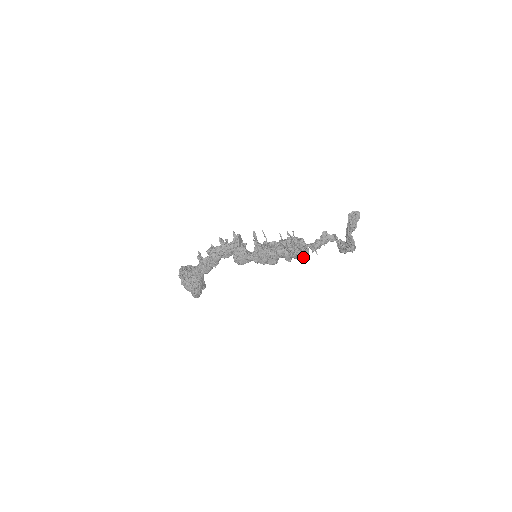
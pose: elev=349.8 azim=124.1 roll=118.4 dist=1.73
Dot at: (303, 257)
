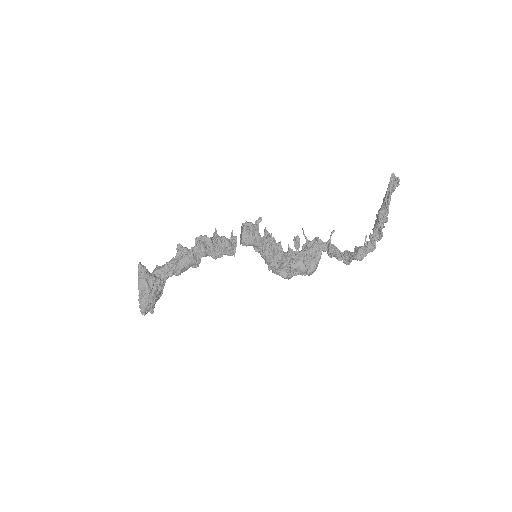
Dot at: (314, 262)
